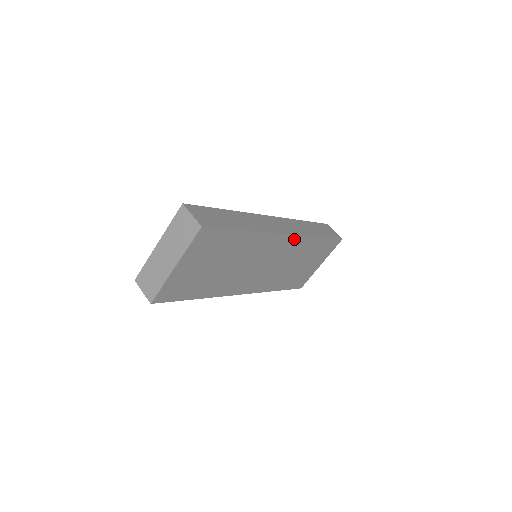
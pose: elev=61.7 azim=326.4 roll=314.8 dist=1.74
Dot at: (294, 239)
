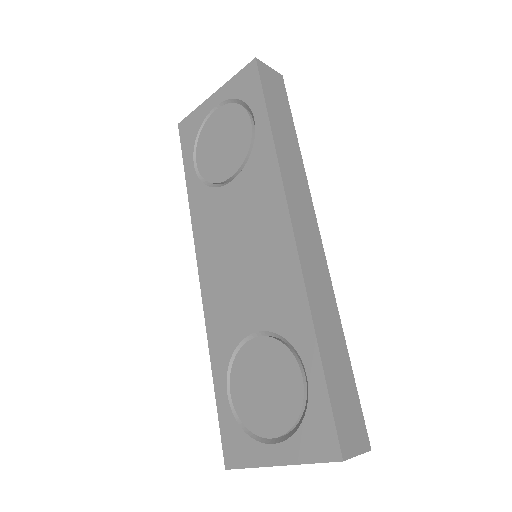
Dot at: occluded
